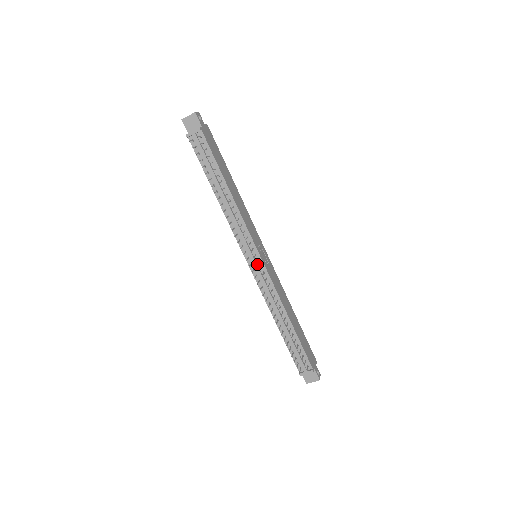
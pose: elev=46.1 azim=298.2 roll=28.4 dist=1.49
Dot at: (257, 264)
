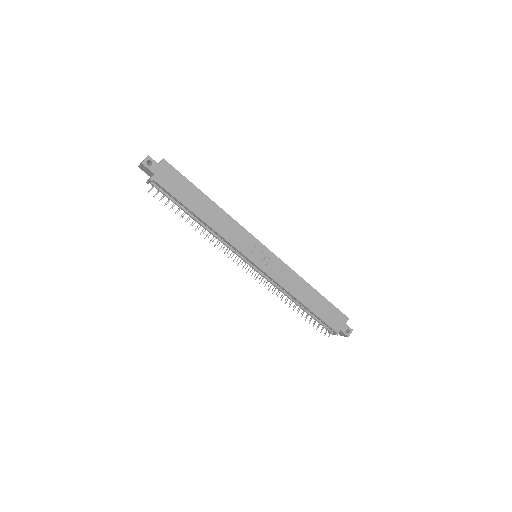
Dot at: (255, 267)
